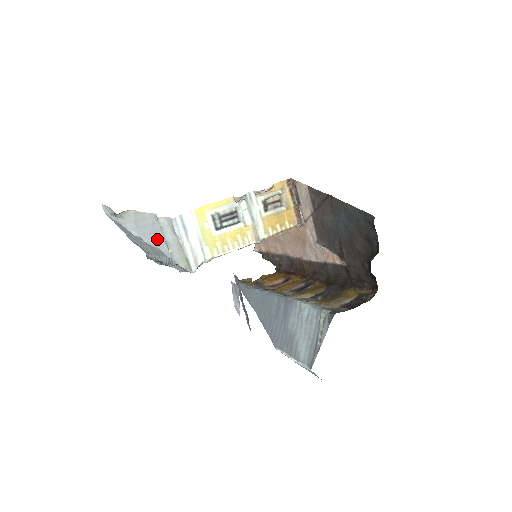
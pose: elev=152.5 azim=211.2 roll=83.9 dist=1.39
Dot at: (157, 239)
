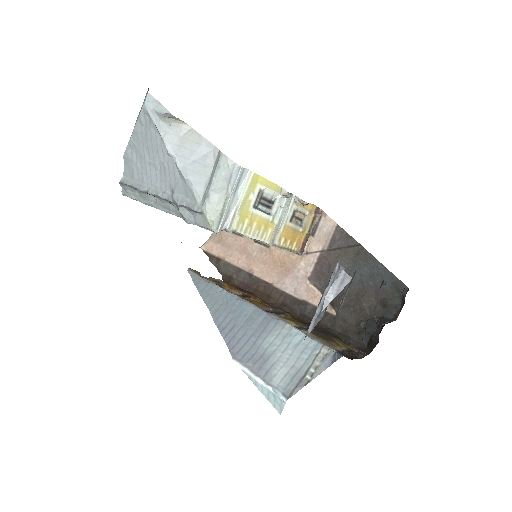
Dot at: (197, 173)
